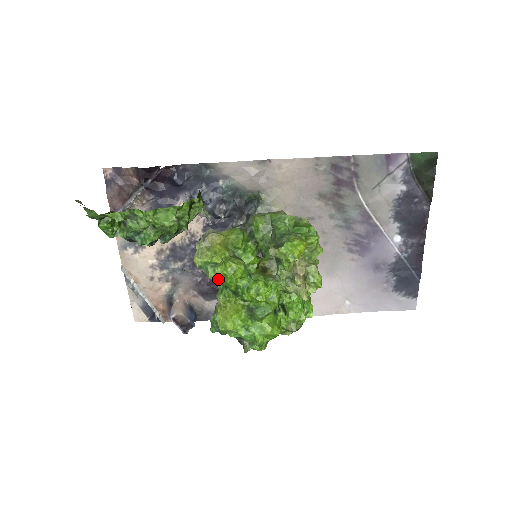
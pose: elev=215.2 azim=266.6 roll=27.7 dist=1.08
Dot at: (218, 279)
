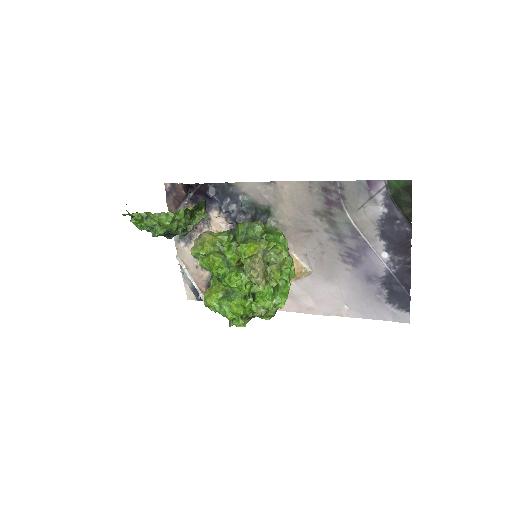
Dot at: (205, 267)
